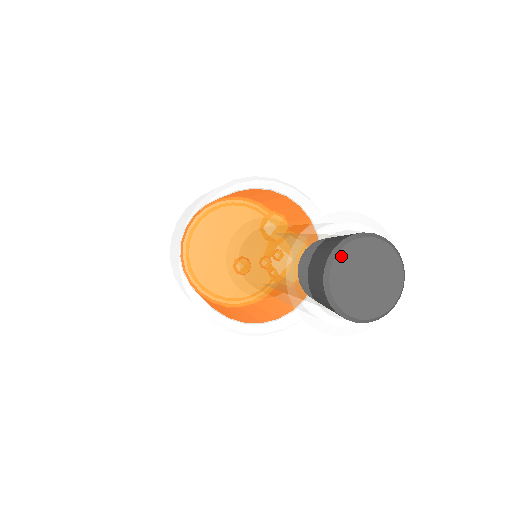
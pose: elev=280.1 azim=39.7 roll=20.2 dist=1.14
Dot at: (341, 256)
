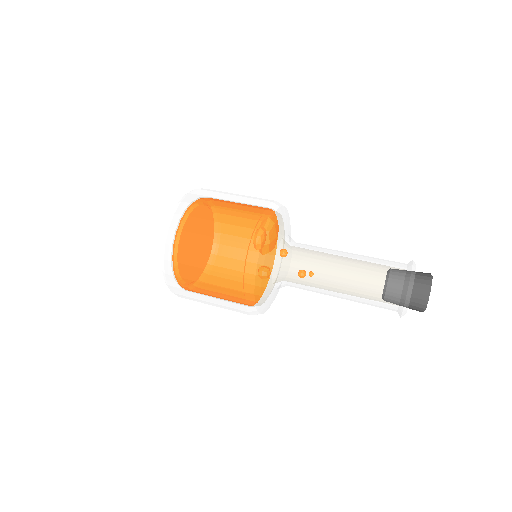
Dot at: occluded
